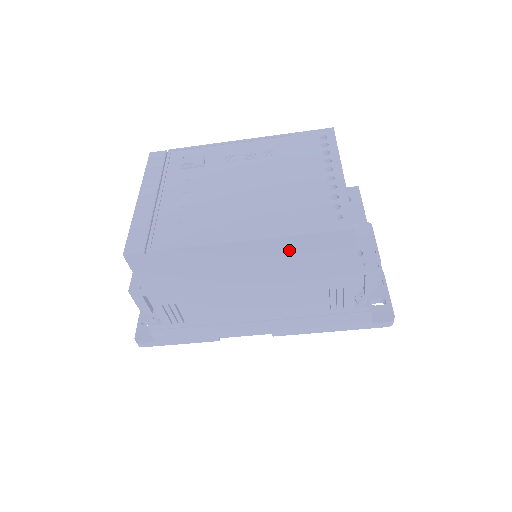
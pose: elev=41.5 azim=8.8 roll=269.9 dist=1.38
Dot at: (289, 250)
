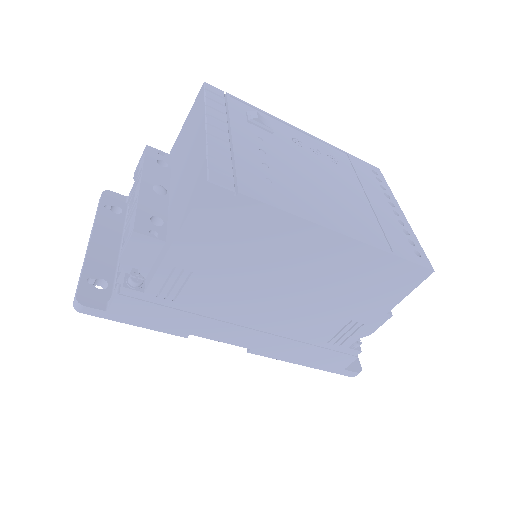
Dot at: (368, 265)
